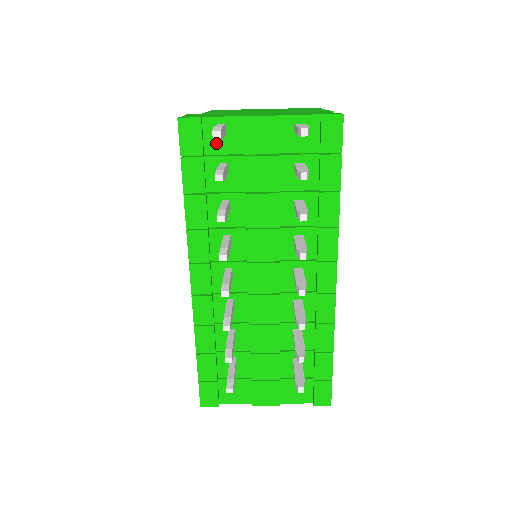
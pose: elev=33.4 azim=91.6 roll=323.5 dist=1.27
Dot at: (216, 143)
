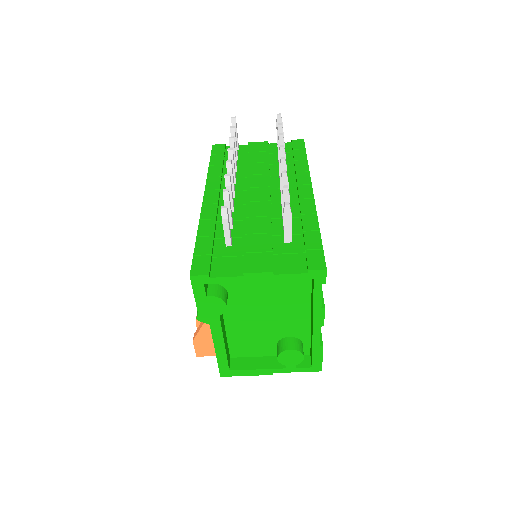
Dot at: occluded
